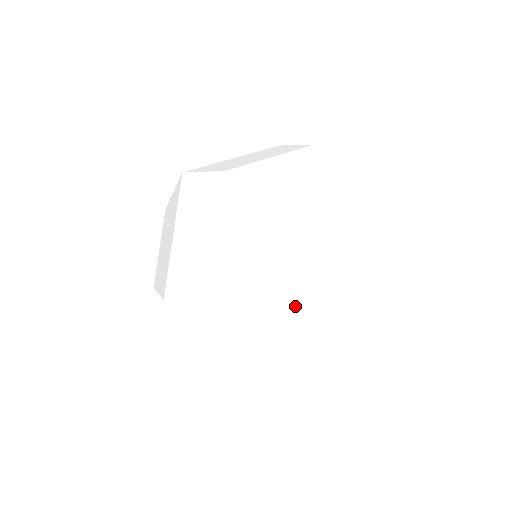
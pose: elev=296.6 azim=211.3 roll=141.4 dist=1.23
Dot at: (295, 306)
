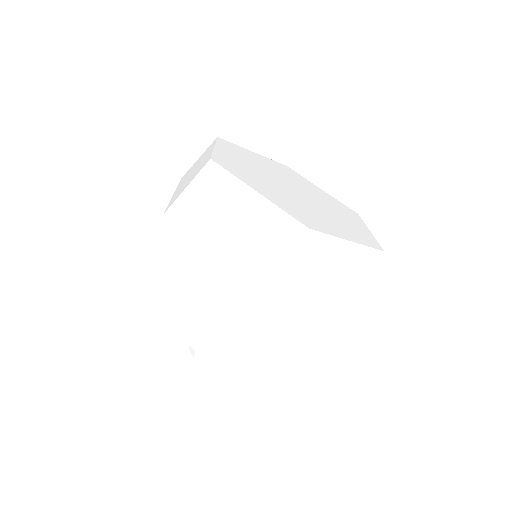
Dot at: (338, 220)
